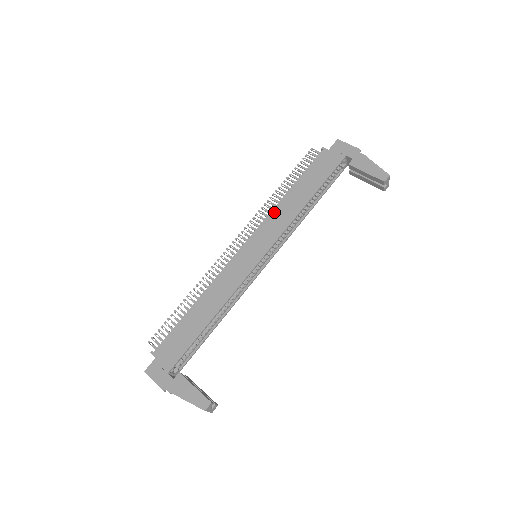
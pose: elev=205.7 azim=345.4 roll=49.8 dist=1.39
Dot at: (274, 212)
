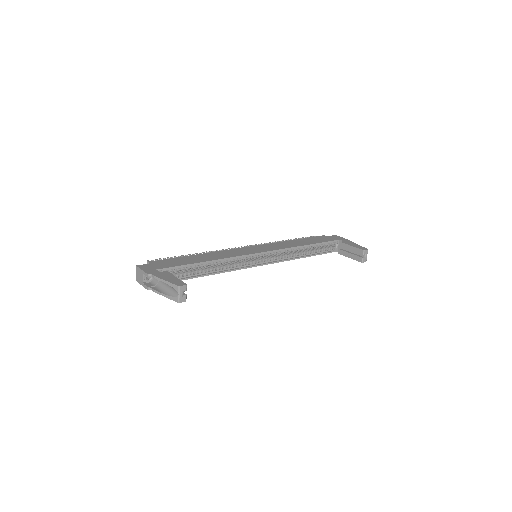
Dot at: (279, 243)
